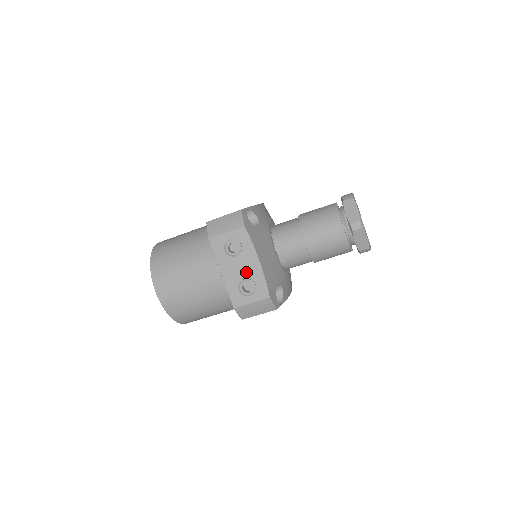
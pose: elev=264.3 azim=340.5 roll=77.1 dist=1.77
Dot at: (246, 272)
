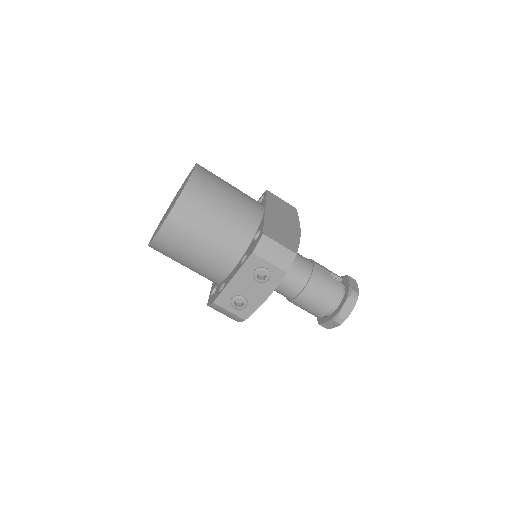
Dot at: (250, 295)
